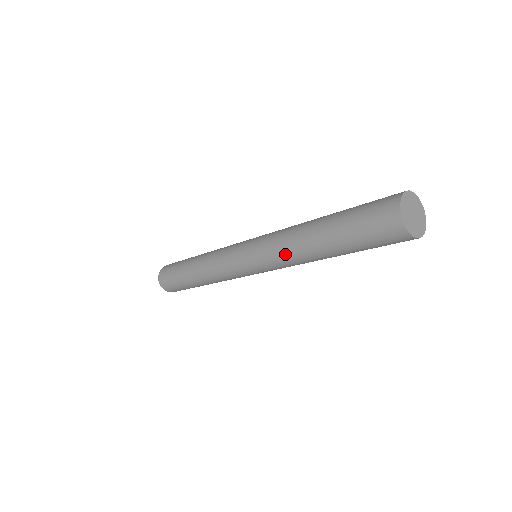
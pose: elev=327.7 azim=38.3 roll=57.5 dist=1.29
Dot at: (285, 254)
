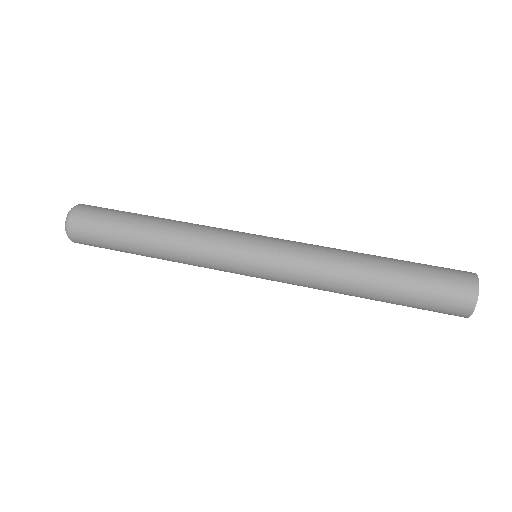
Dot at: occluded
